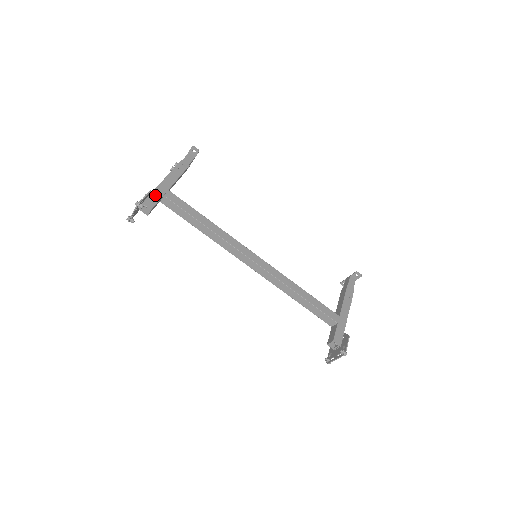
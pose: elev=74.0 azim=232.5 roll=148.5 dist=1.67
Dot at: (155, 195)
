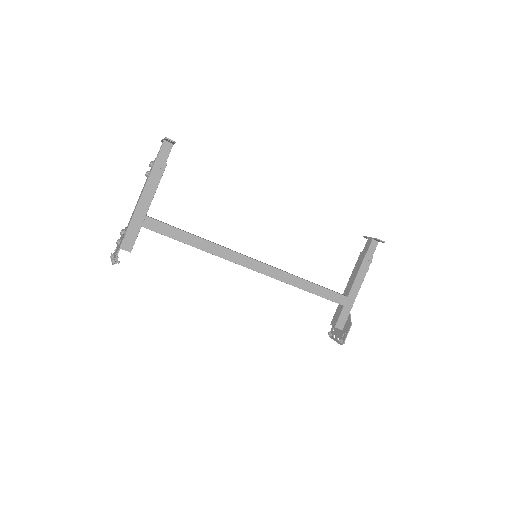
Dot at: (132, 231)
